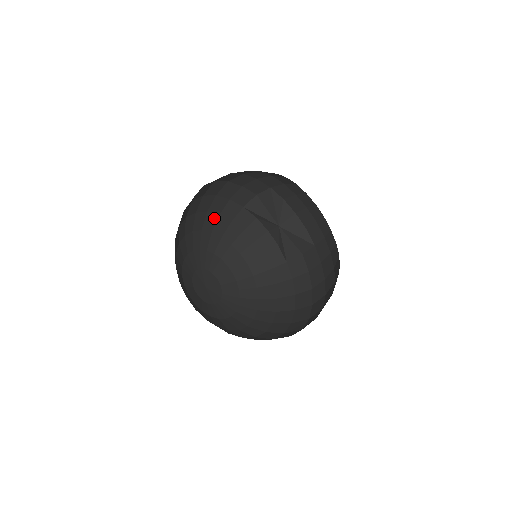
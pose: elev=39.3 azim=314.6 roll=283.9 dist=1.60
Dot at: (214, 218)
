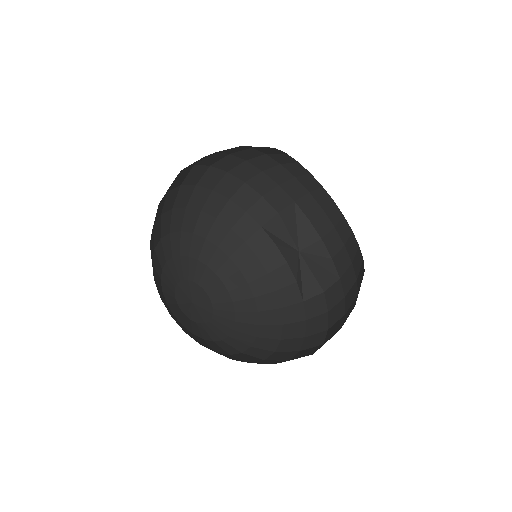
Dot at: (224, 230)
